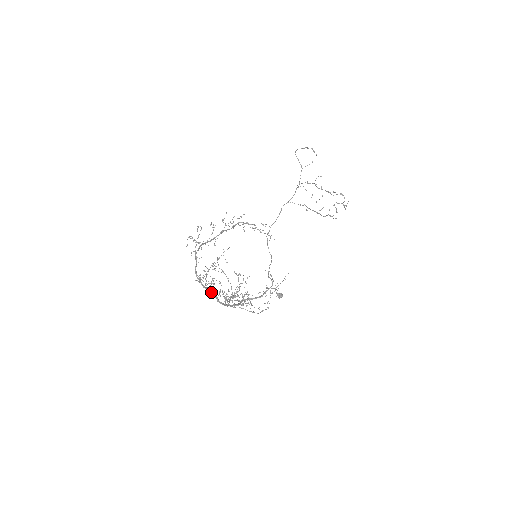
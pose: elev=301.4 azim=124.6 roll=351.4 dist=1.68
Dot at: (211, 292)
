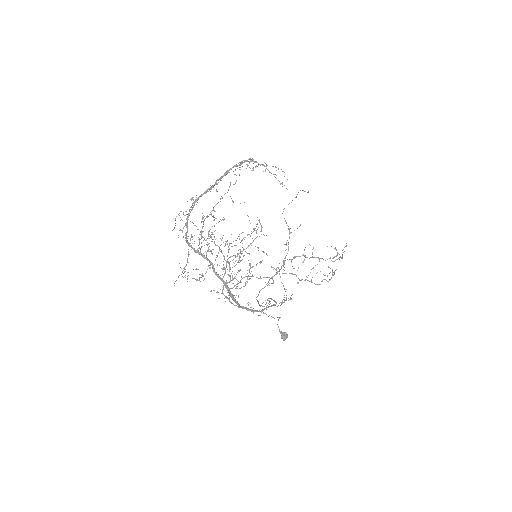
Dot at: (206, 253)
